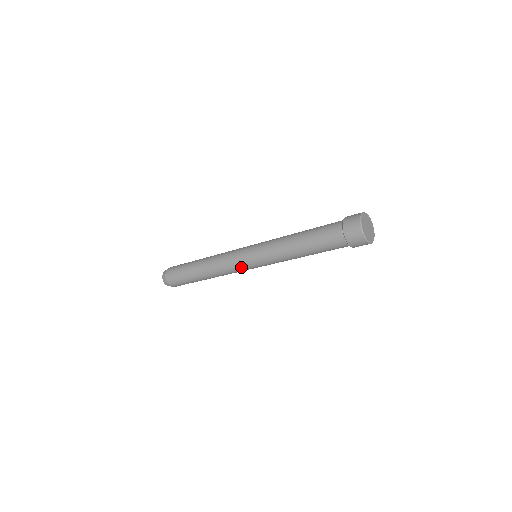
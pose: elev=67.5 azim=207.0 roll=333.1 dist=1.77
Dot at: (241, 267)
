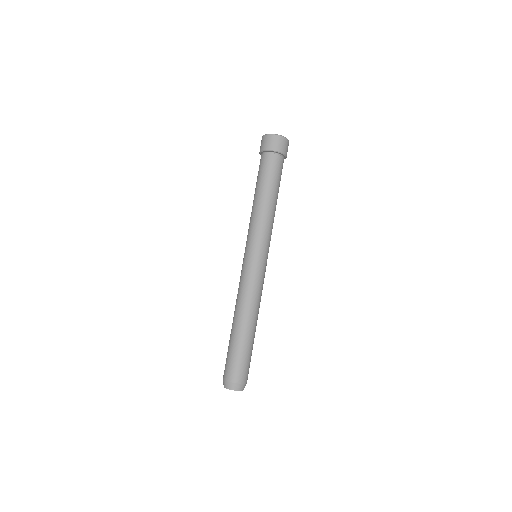
Dot at: (257, 271)
